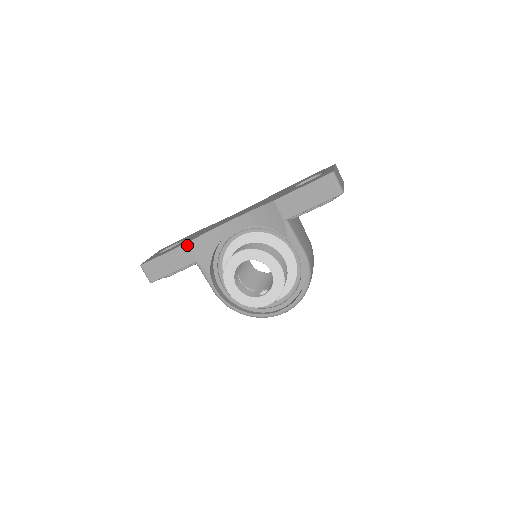
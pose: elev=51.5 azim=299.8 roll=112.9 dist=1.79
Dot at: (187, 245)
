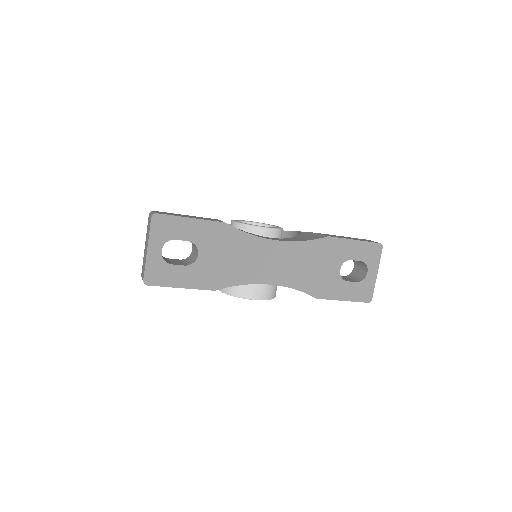
Dot at: (214, 290)
